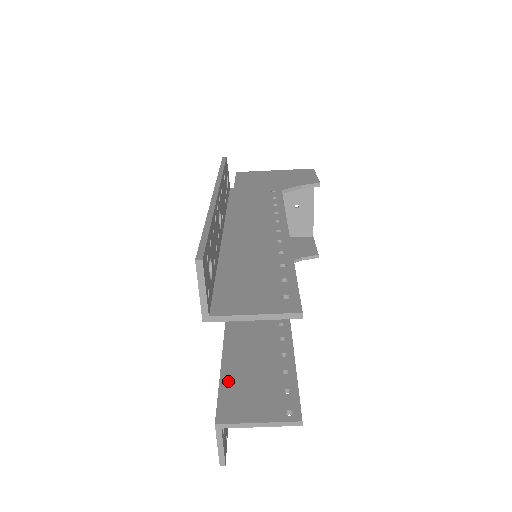
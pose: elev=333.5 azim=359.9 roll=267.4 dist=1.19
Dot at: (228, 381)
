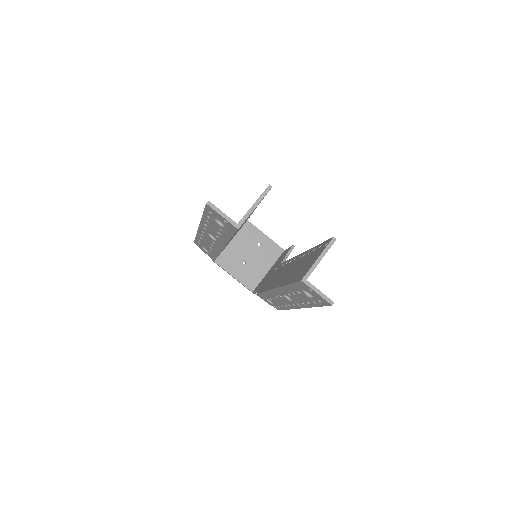
Dot at: (294, 279)
